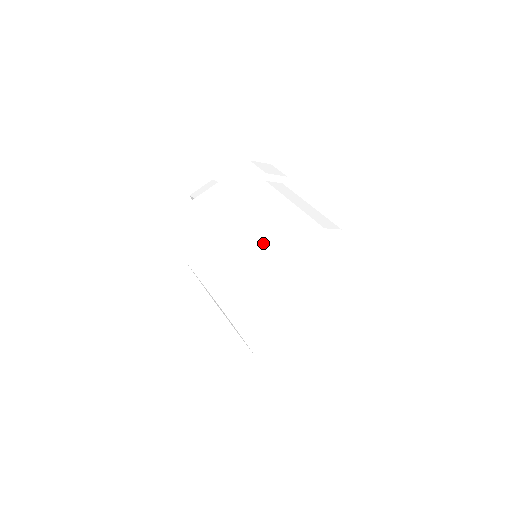
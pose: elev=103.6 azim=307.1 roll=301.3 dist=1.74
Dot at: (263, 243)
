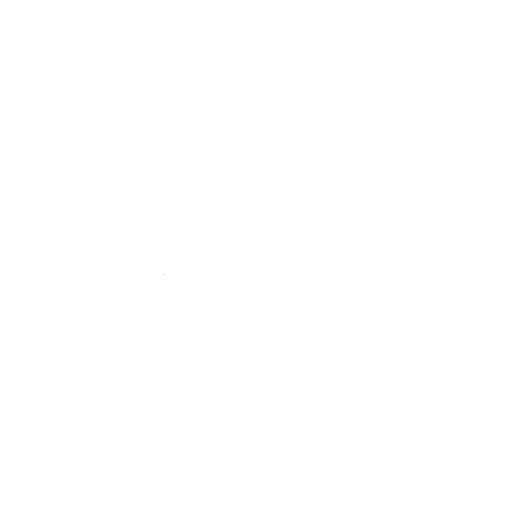
Dot at: occluded
